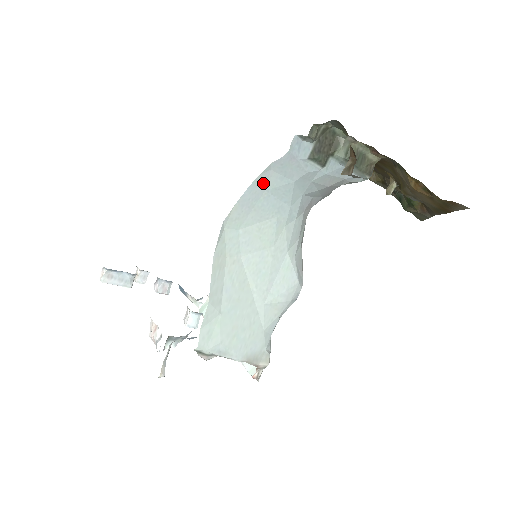
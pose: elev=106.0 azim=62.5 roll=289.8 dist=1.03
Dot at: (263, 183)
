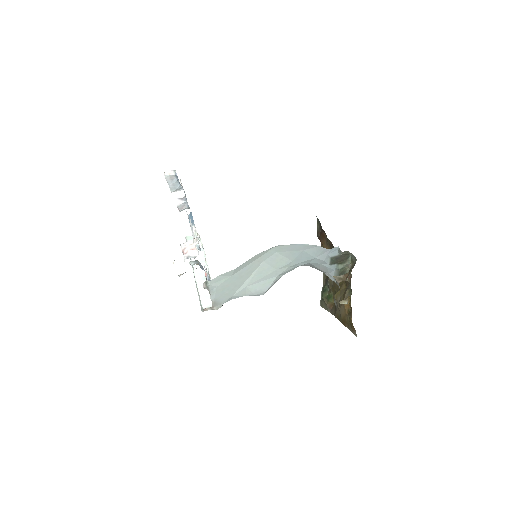
Dot at: (307, 248)
